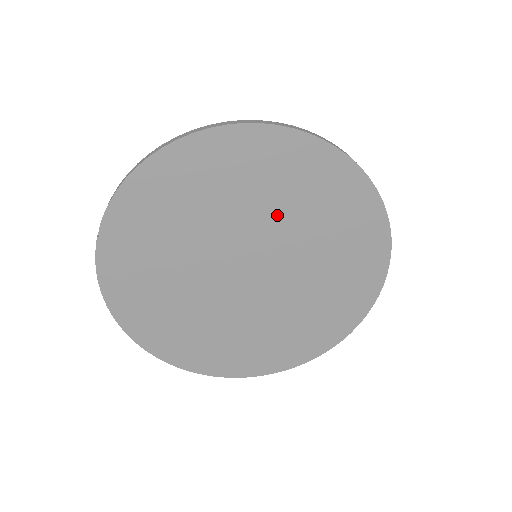
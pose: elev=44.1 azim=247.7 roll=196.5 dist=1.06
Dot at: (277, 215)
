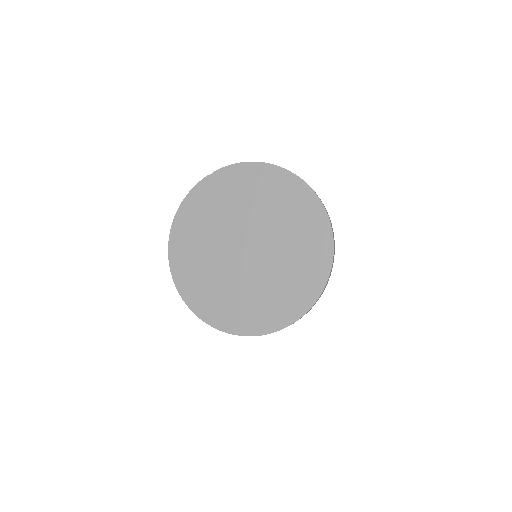
Dot at: (281, 232)
